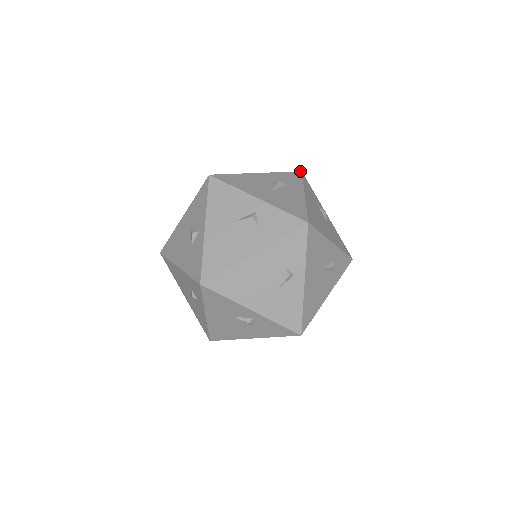
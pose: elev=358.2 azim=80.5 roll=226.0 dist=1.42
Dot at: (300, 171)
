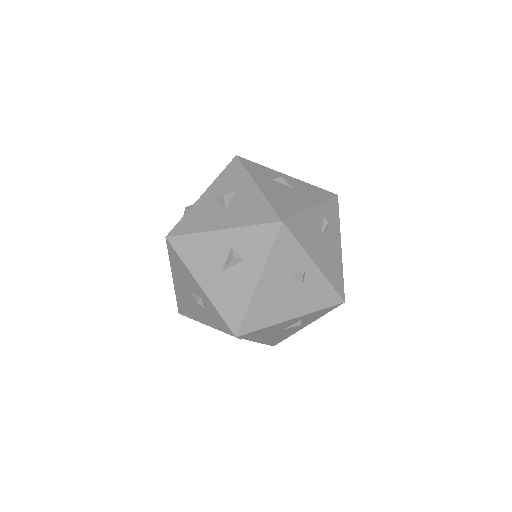
Dot at: (279, 221)
